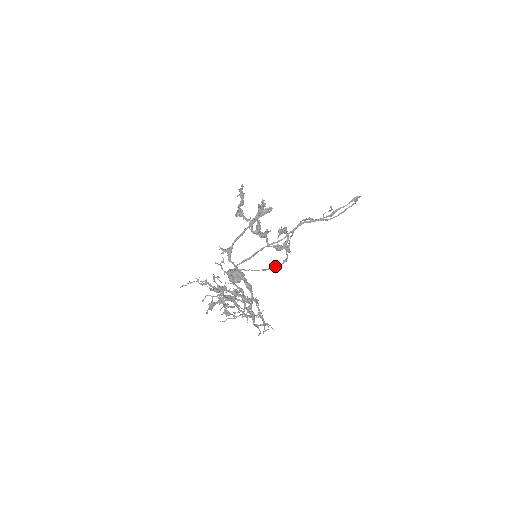
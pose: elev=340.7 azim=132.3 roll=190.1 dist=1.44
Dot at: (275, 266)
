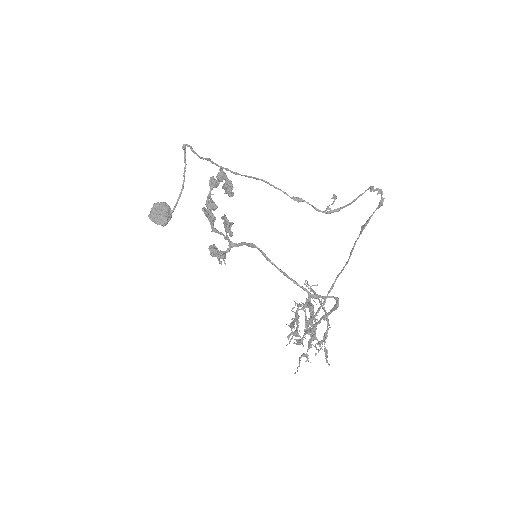
Dot at: (185, 166)
